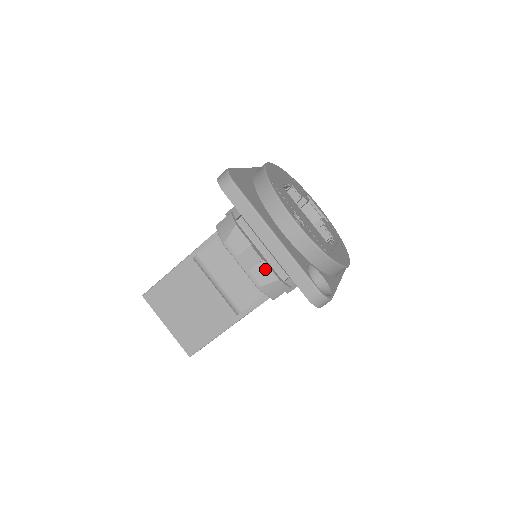
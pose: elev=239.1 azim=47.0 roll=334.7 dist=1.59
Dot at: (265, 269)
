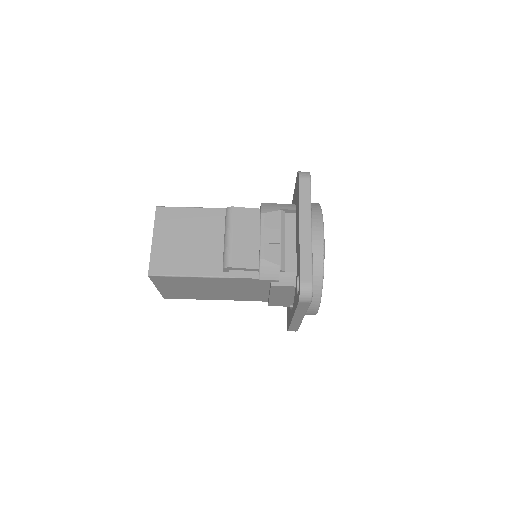
Dot at: (276, 251)
